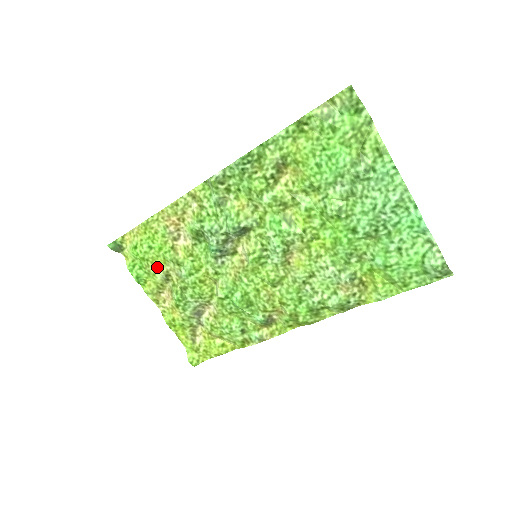
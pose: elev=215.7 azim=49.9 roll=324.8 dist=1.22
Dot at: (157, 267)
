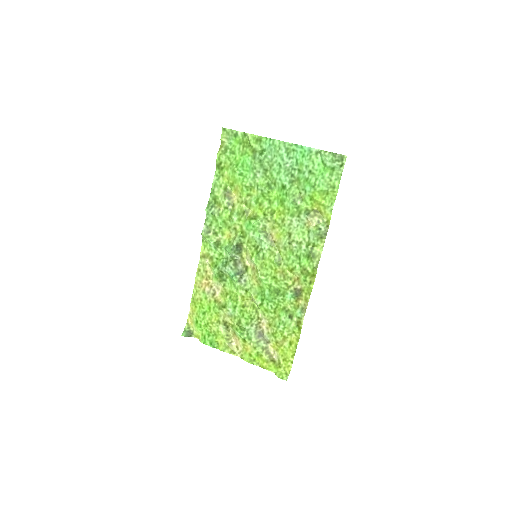
Dot at: (216, 323)
